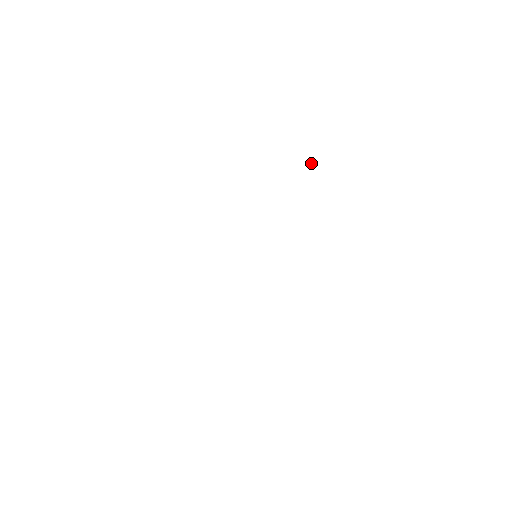
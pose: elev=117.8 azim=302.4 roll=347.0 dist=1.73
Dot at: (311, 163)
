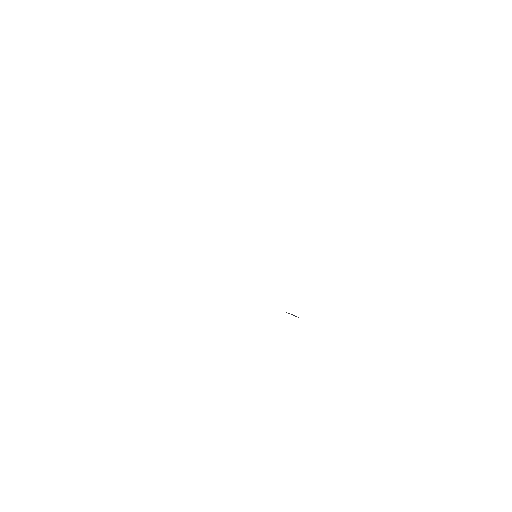
Dot at: occluded
